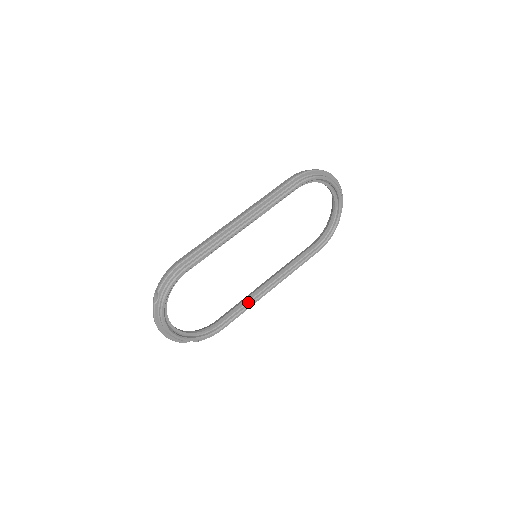
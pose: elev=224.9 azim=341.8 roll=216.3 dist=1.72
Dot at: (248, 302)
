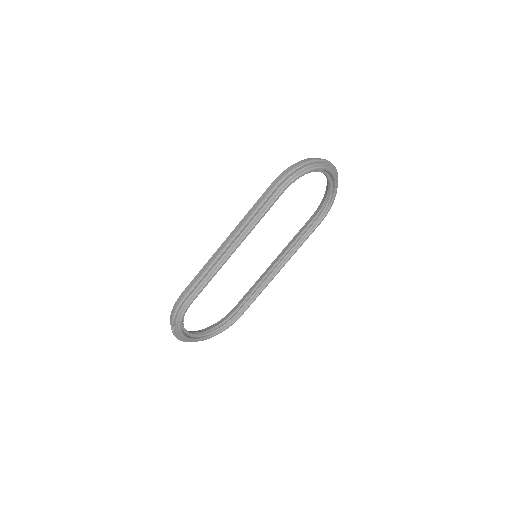
Dot at: (259, 288)
